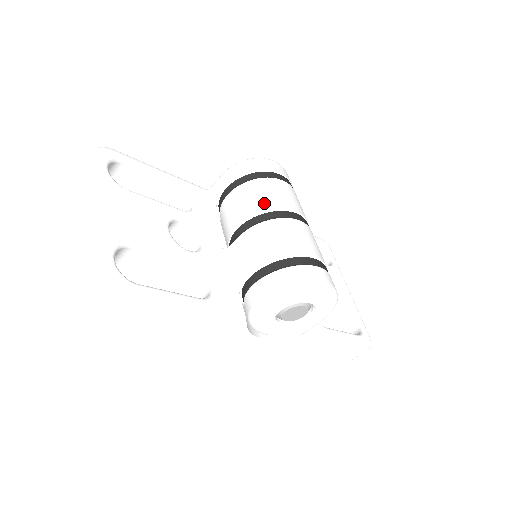
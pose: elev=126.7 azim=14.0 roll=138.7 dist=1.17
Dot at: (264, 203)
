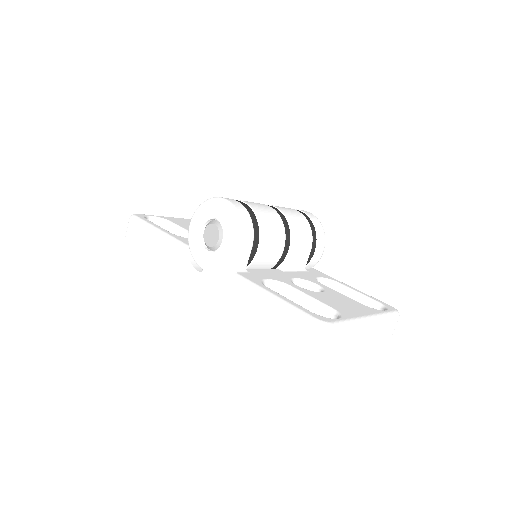
Dot at: occluded
